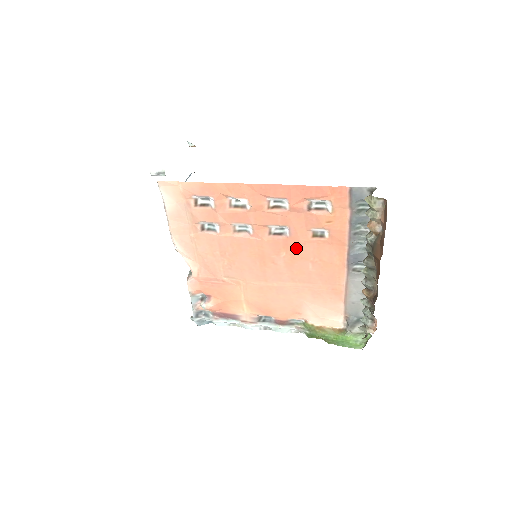
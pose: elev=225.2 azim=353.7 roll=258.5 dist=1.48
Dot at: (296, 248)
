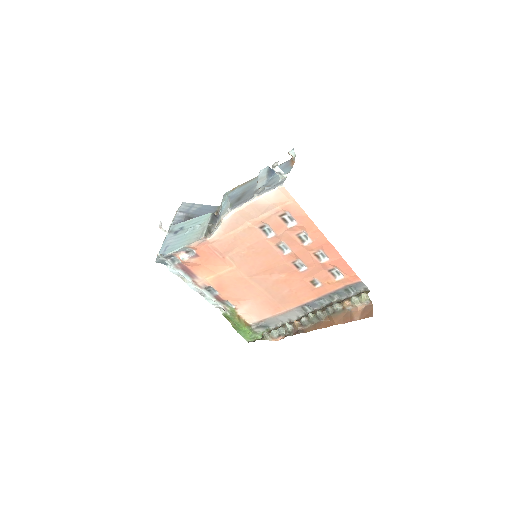
Dot at: (294, 279)
